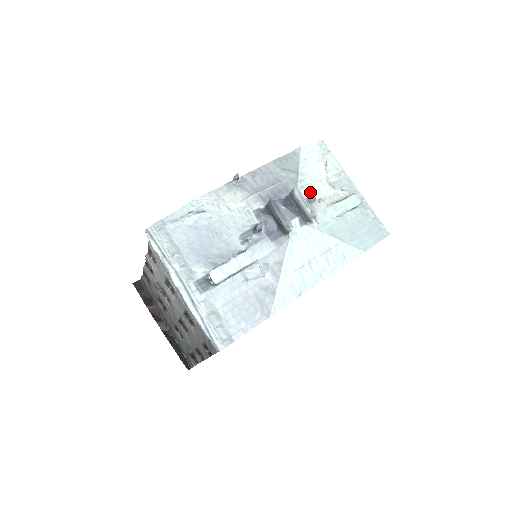
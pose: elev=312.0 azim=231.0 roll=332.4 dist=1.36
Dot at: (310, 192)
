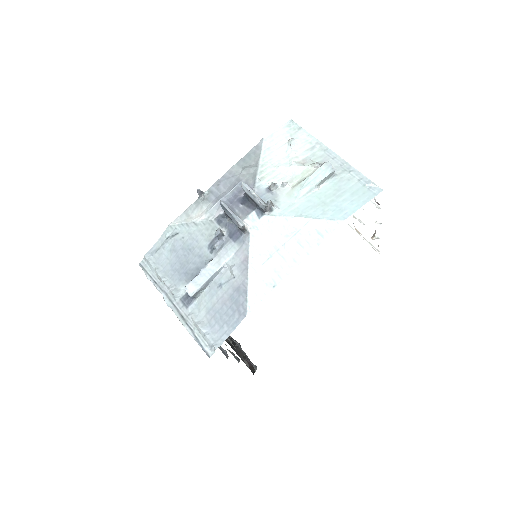
Dot at: (272, 180)
